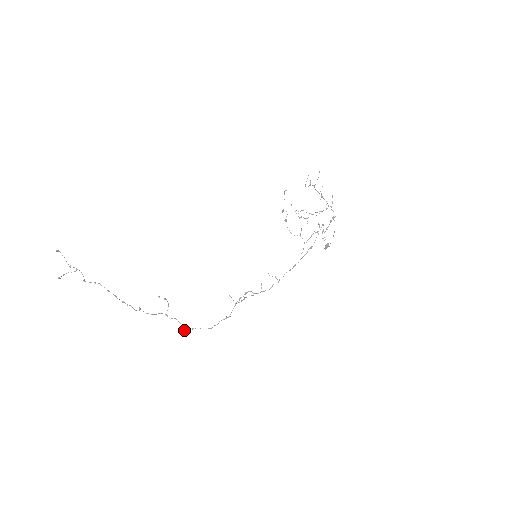
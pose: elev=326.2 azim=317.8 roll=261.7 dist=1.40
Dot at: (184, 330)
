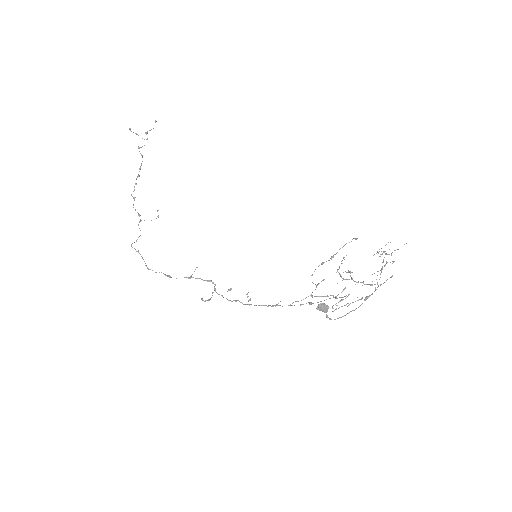
Dot at: occluded
